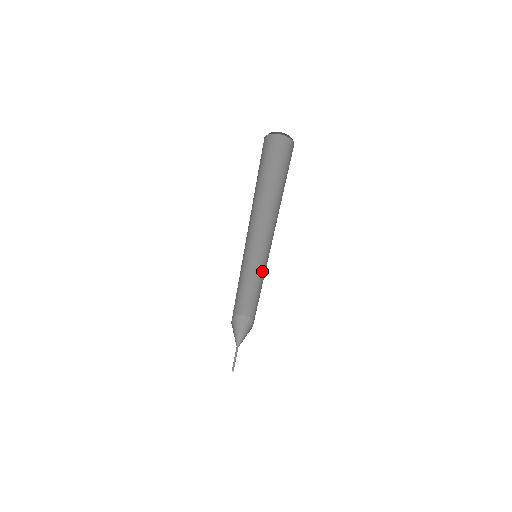
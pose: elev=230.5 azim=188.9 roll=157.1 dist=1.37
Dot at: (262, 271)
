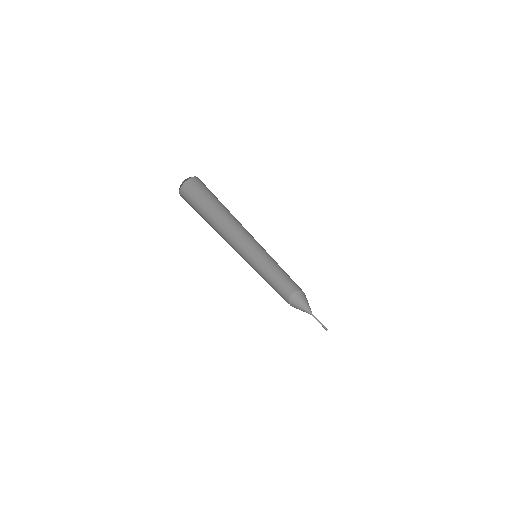
Dot at: occluded
